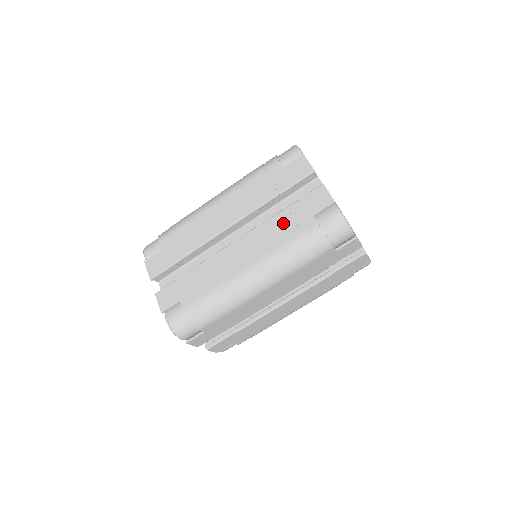
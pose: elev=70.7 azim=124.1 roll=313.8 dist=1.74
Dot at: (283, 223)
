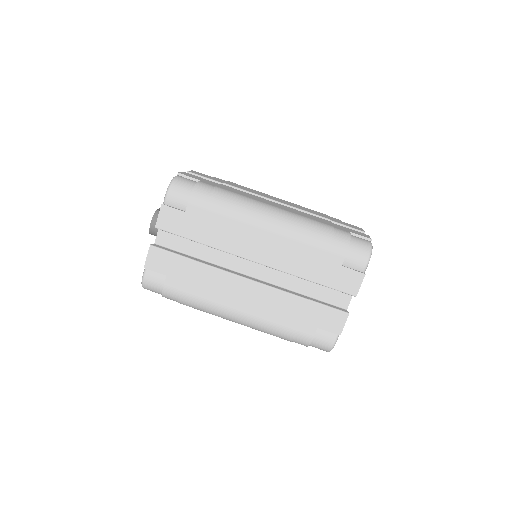
Dot at: (322, 220)
